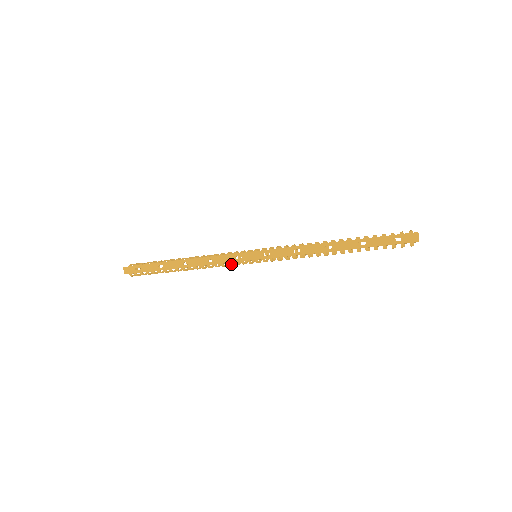
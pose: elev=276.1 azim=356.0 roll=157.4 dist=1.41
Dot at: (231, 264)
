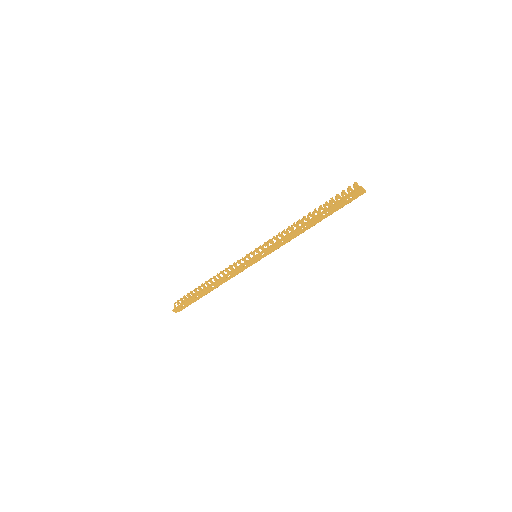
Dot at: occluded
